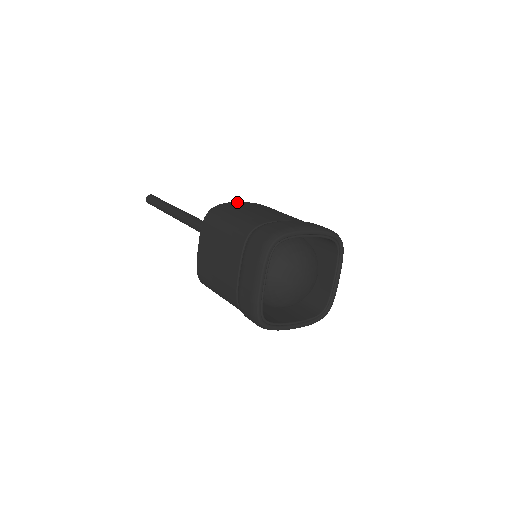
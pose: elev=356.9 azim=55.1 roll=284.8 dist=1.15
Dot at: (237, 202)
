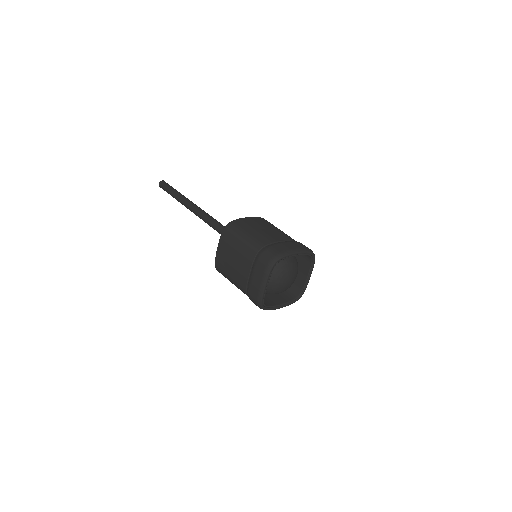
Dot at: (245, 218)
